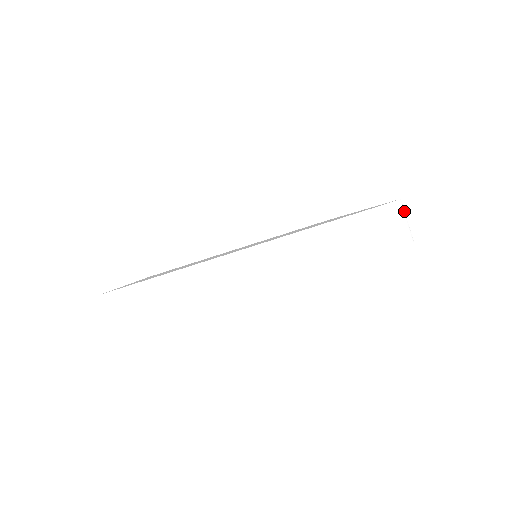
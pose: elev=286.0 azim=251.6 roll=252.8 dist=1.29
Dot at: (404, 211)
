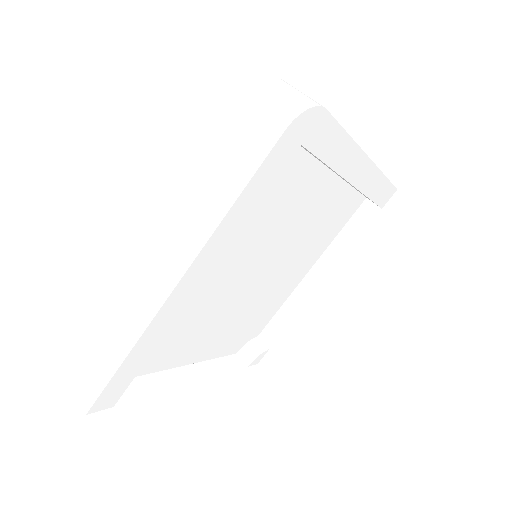
Dot at: (283, 85)
